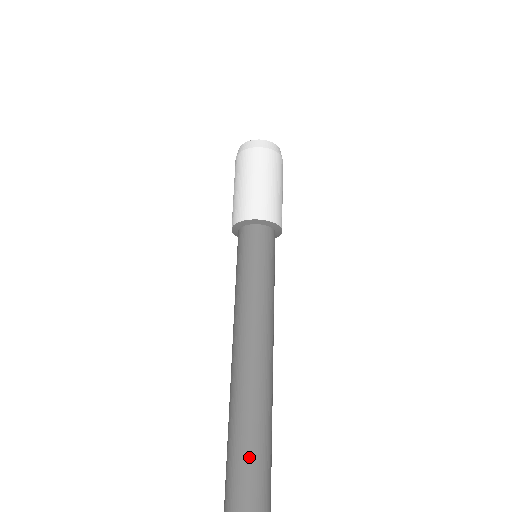
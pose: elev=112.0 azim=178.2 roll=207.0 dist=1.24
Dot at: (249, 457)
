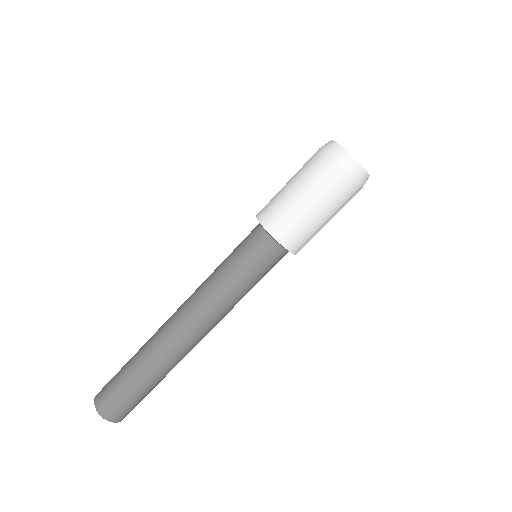
Dot at: (134, 394)
